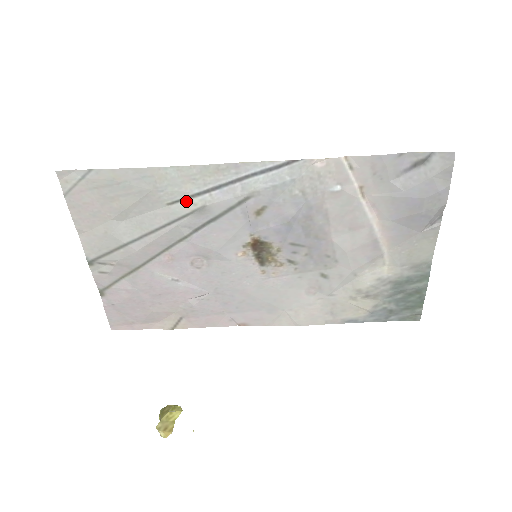
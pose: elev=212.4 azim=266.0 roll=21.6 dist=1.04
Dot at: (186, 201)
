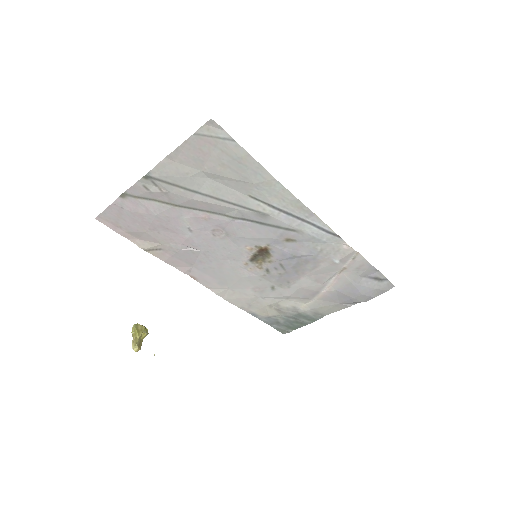
Dot at: (262, 204)
